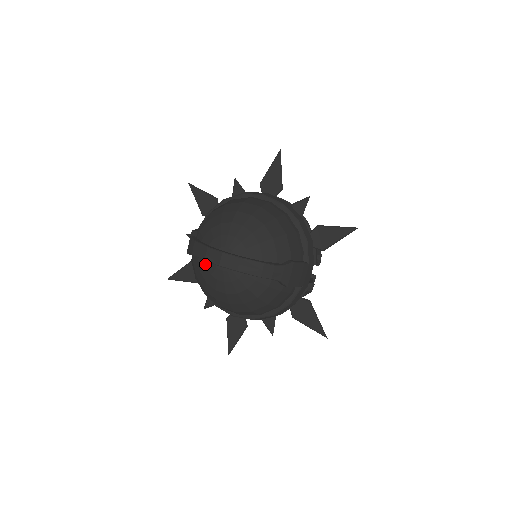
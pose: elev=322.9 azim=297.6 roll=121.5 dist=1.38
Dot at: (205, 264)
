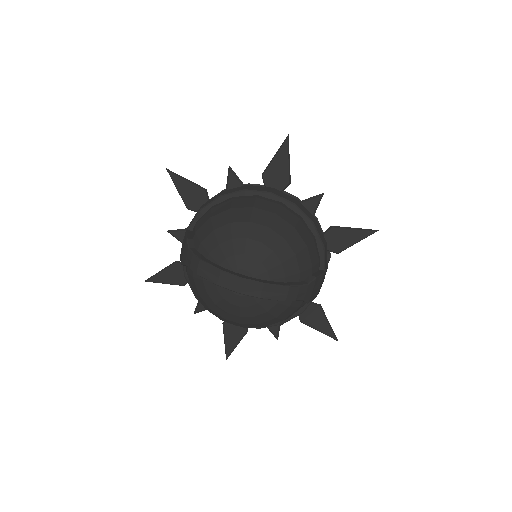
Dot at: (215, 286)
